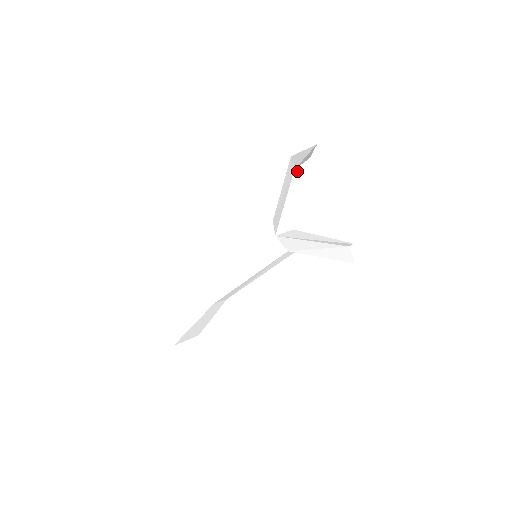
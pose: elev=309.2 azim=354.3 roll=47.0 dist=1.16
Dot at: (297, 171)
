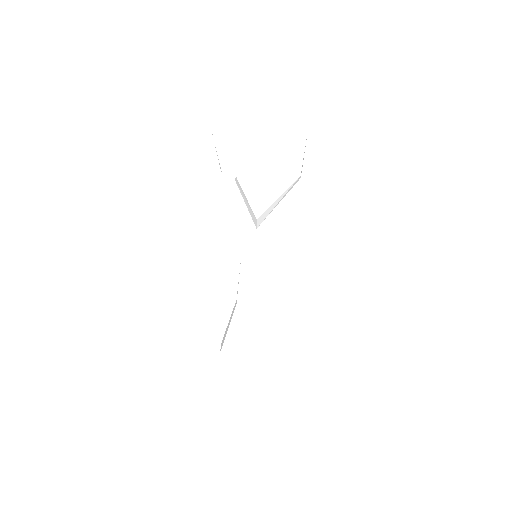
Dot at: (235, 181)
